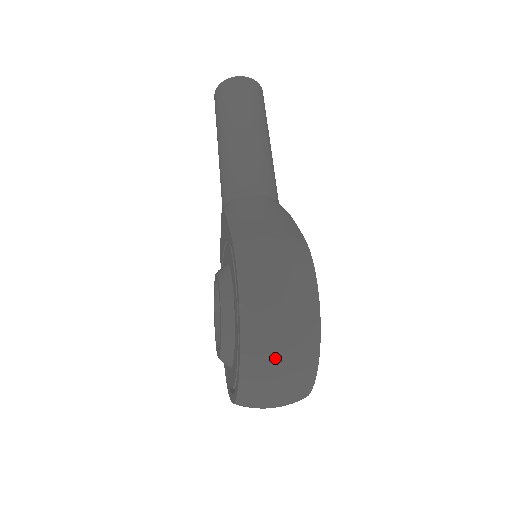
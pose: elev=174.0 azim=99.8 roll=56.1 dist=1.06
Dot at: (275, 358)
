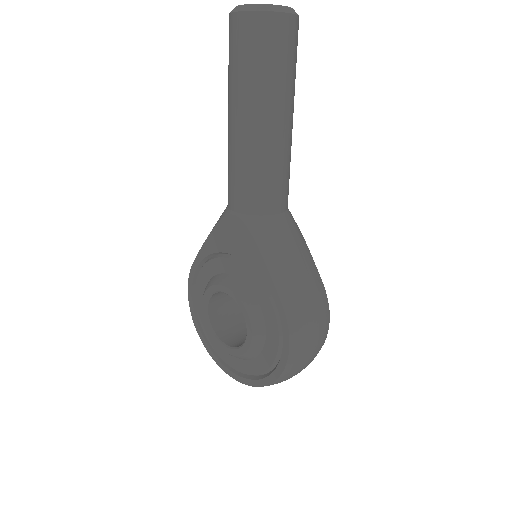
Dot at: (289, 378)
